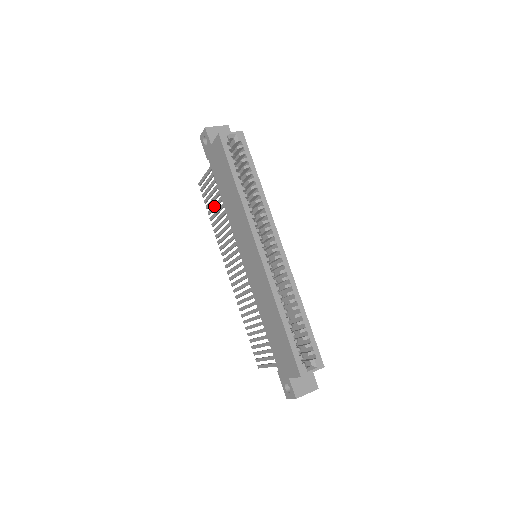
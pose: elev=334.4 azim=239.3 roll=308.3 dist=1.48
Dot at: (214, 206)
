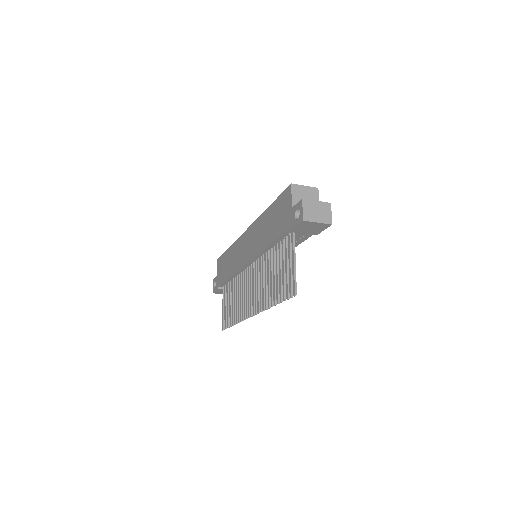
Dot at: (231, 307)
